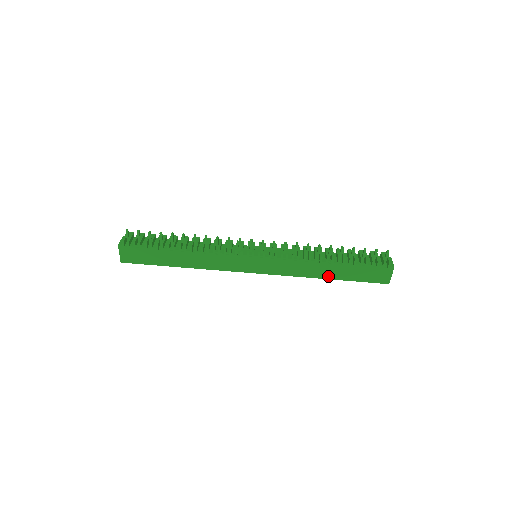
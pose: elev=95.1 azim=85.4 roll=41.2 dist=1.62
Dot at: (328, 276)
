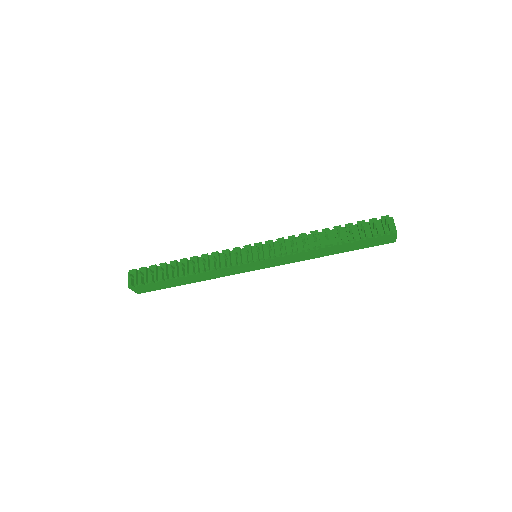
Dot at: (332, 253)
